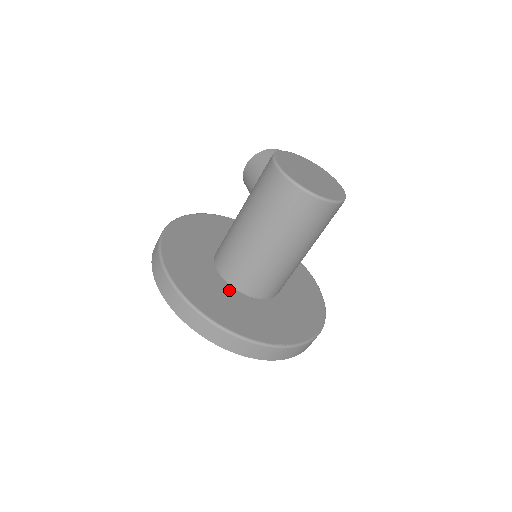
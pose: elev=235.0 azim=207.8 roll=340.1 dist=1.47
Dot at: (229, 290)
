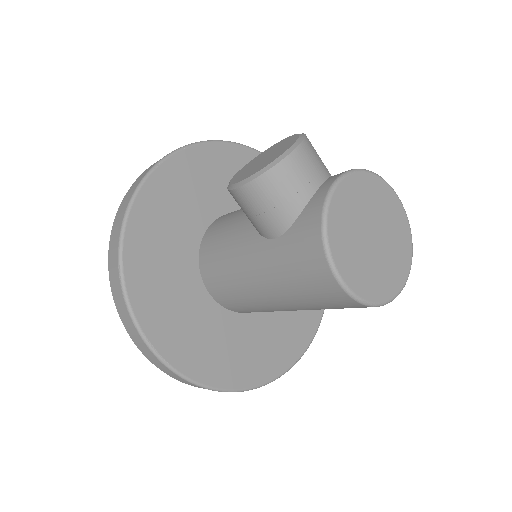
Dot at: (242, 322)
